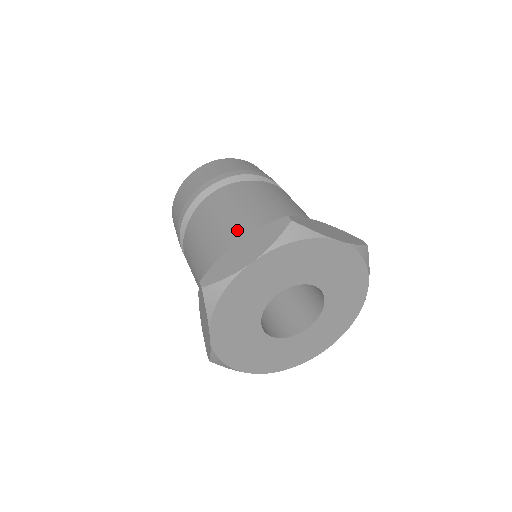
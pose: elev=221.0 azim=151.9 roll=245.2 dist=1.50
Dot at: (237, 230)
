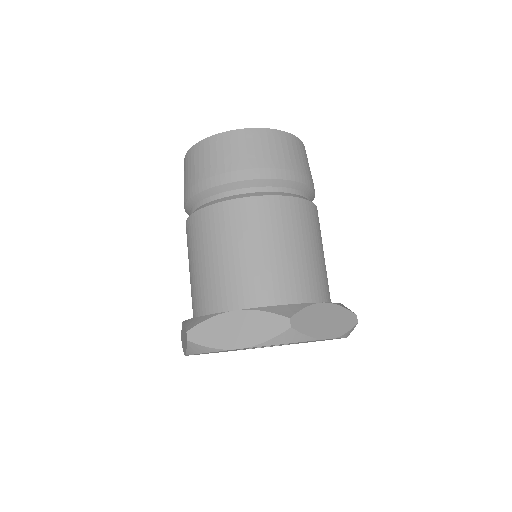
Dot at: (240, 280)
